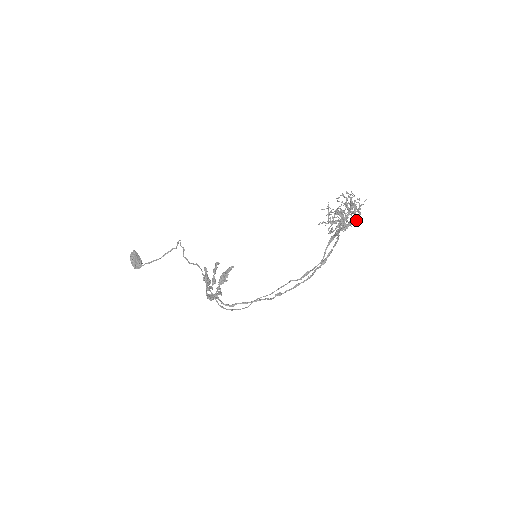
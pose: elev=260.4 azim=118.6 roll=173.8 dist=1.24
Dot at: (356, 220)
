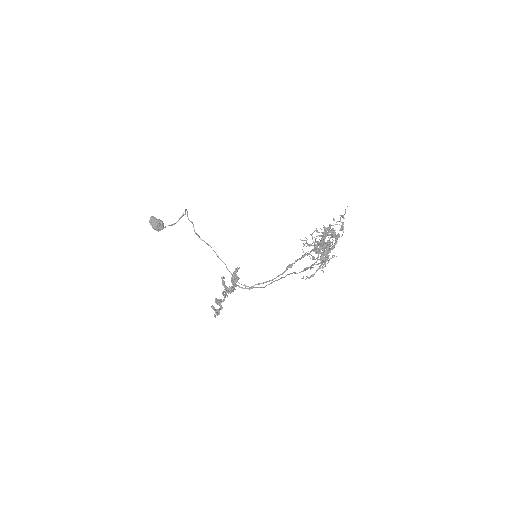
Dot at: (339, 237)
